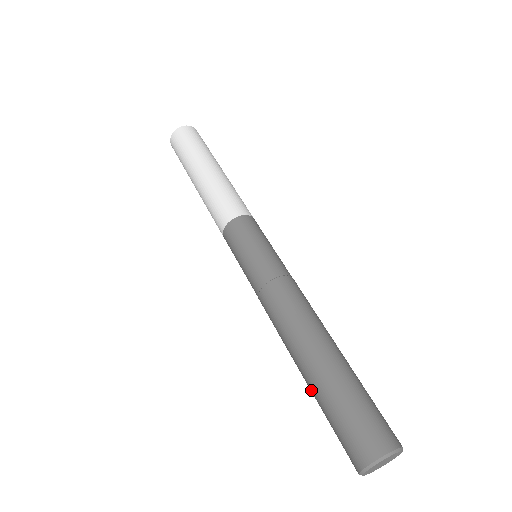
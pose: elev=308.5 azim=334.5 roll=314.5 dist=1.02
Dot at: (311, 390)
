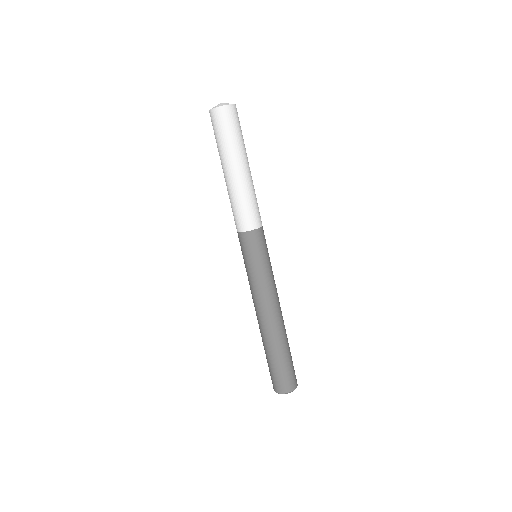
Dot at: (267, 352)
